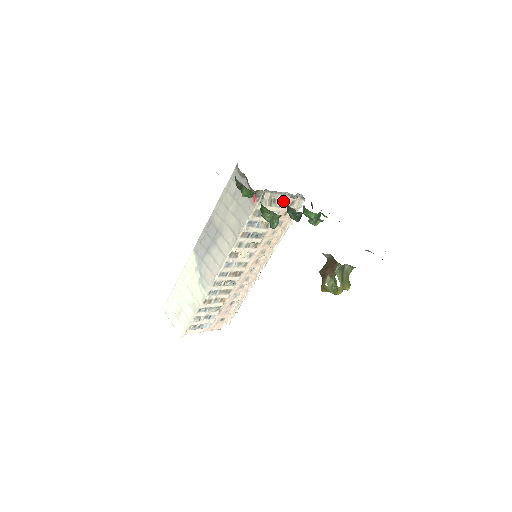
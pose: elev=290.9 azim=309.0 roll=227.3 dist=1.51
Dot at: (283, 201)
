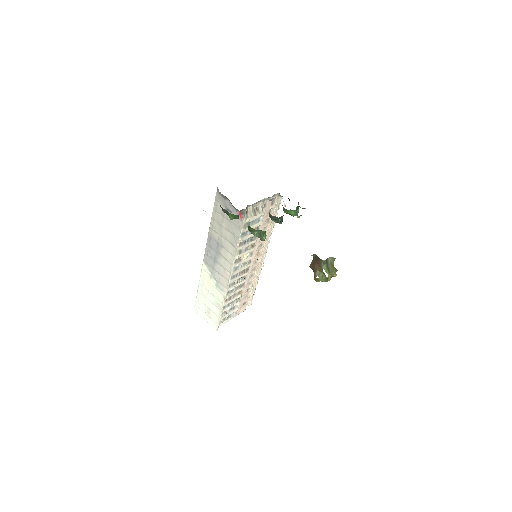
Dot at: (264, 205)
